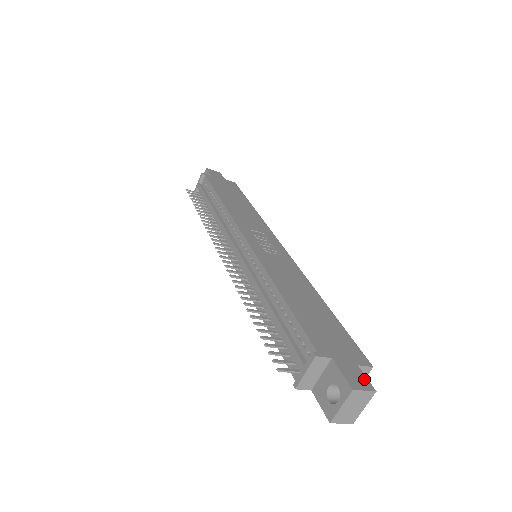
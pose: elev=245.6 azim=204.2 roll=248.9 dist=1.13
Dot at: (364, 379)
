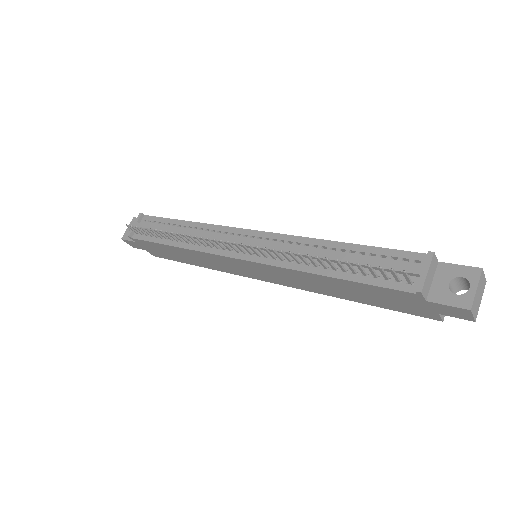
Dot at: occluded
